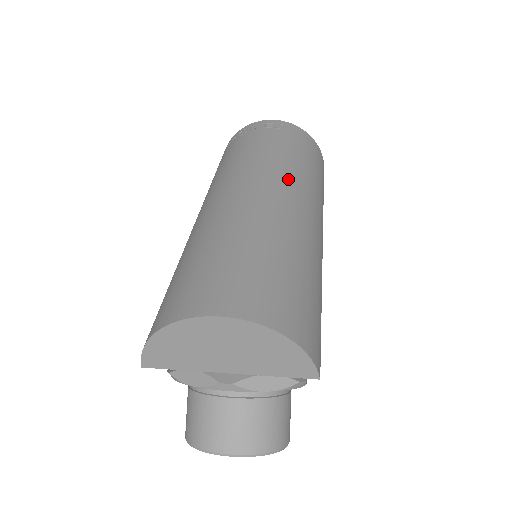
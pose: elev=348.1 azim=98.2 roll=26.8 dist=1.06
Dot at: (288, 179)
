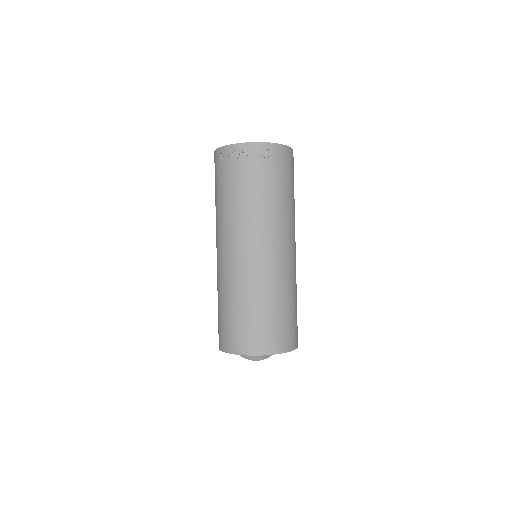
Dot at: (278, 229)
